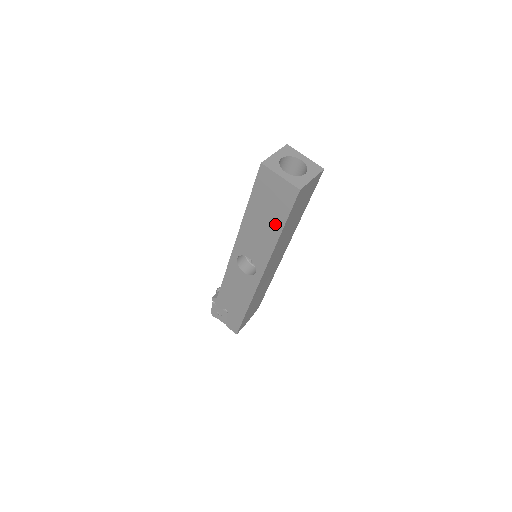
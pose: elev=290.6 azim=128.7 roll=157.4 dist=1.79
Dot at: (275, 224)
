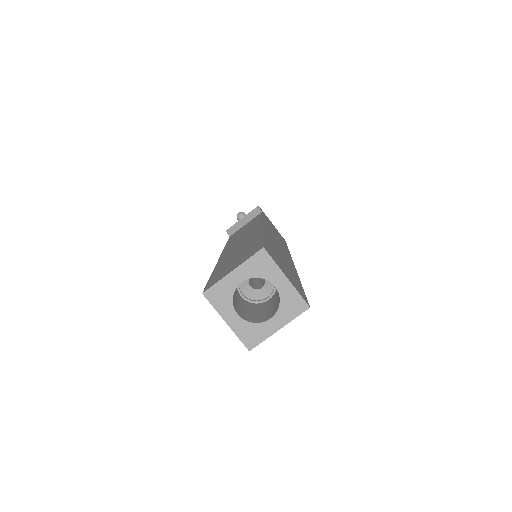
Dot at: occluded
